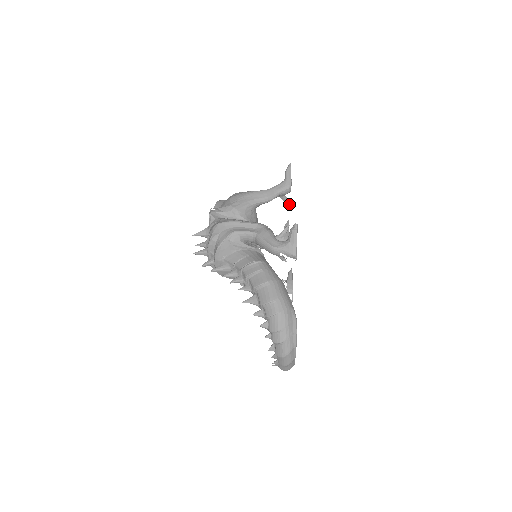
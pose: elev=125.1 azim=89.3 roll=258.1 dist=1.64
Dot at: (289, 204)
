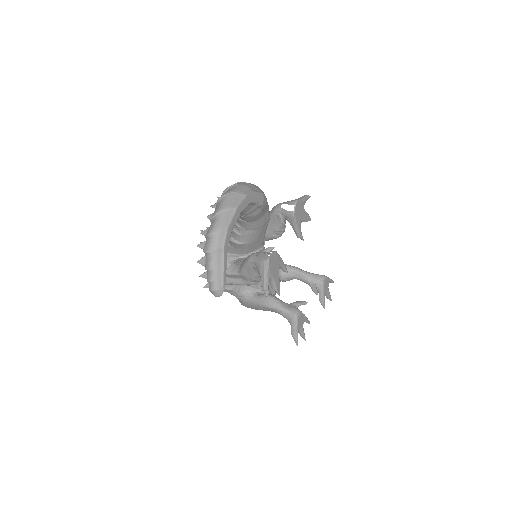
Dot at: (317, 294)
